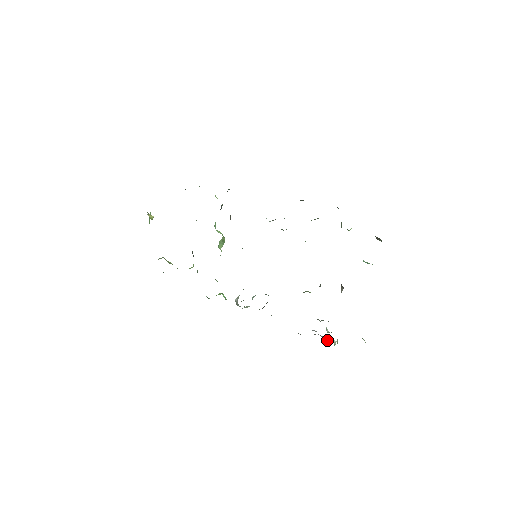
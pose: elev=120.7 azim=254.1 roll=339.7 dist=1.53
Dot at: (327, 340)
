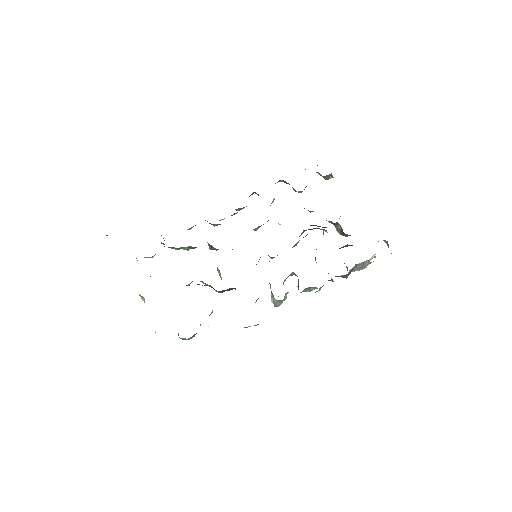
Dot at: (367, 263)
